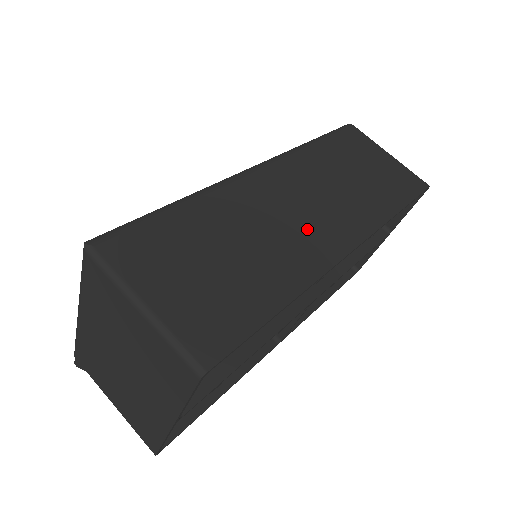
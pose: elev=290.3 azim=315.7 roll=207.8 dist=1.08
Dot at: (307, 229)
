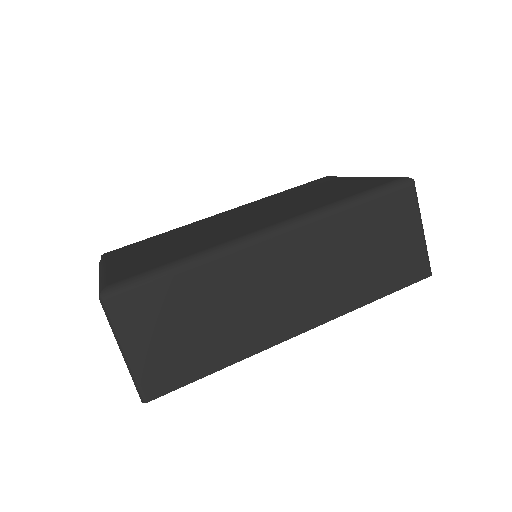
Dot at: (278, 308)
